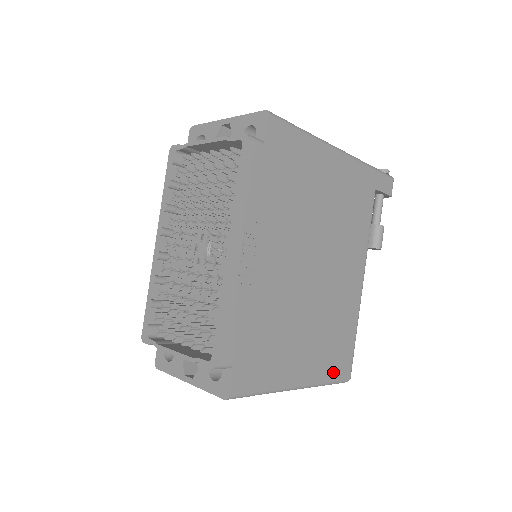
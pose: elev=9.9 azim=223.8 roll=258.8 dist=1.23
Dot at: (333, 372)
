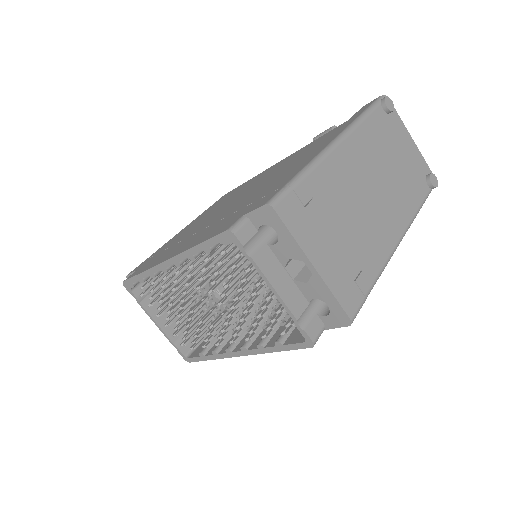
Dot at: occluded
